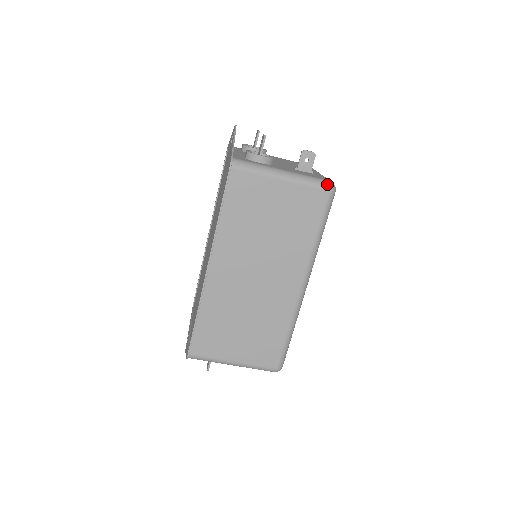
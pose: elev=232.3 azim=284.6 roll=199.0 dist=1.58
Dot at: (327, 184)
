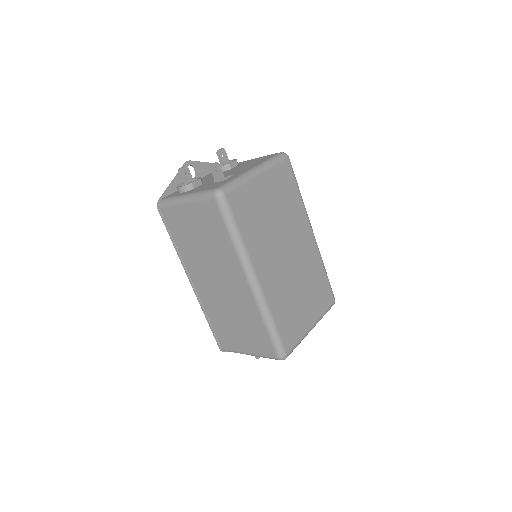
Dot at: (212, 193)
